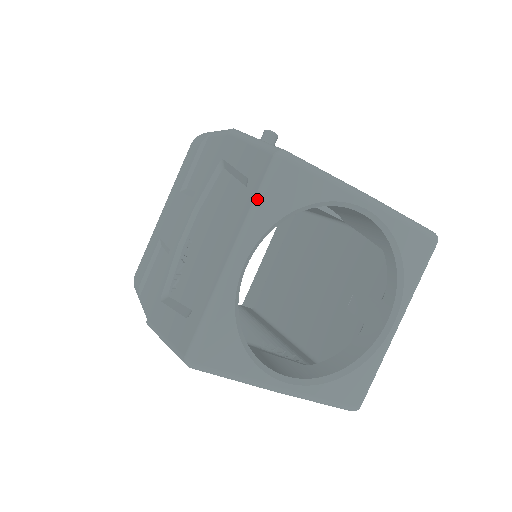
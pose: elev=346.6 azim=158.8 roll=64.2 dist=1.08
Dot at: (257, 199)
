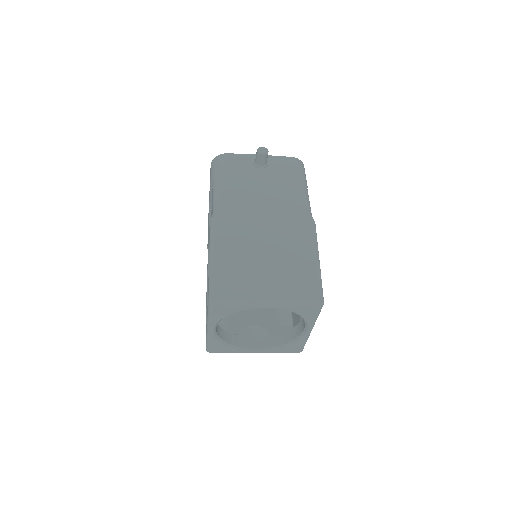
Dot at: (208, 314)
